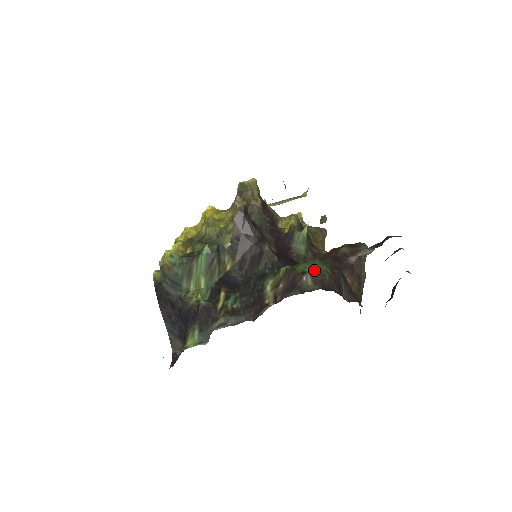
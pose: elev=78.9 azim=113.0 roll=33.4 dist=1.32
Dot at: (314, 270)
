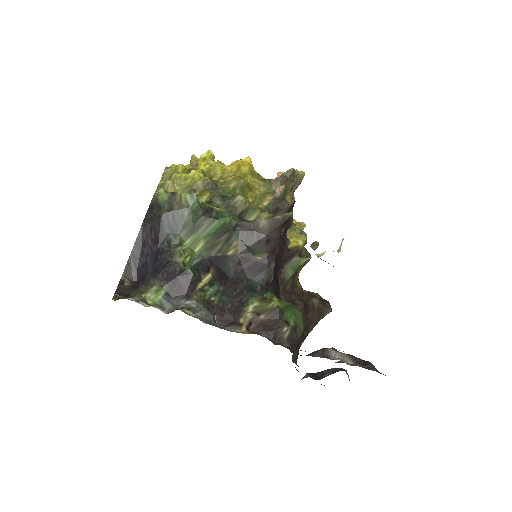
Dot at: (295, 325)
